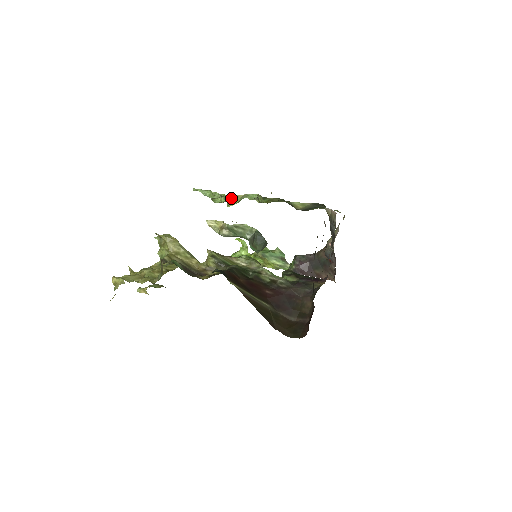
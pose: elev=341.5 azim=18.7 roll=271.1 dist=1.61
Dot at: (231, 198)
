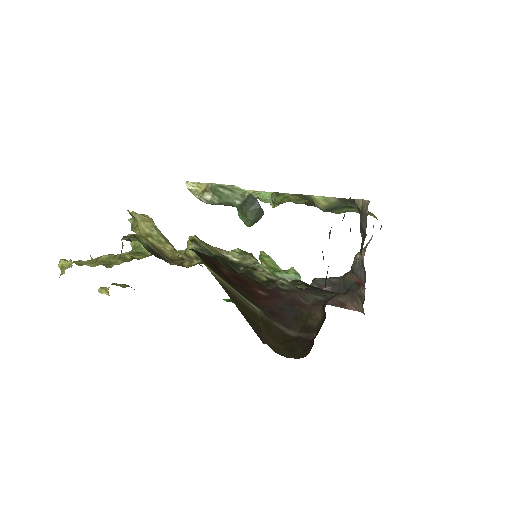
Dot at: occluded
